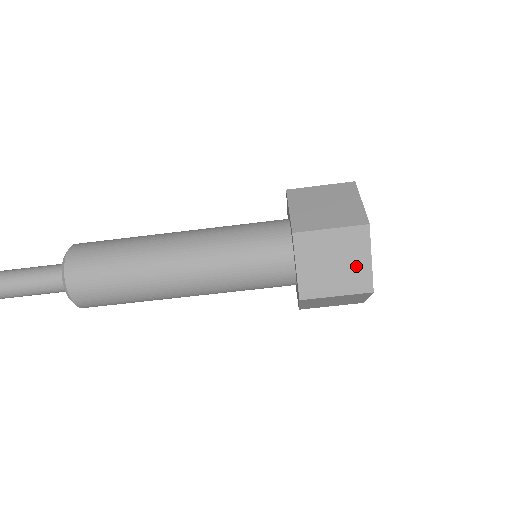
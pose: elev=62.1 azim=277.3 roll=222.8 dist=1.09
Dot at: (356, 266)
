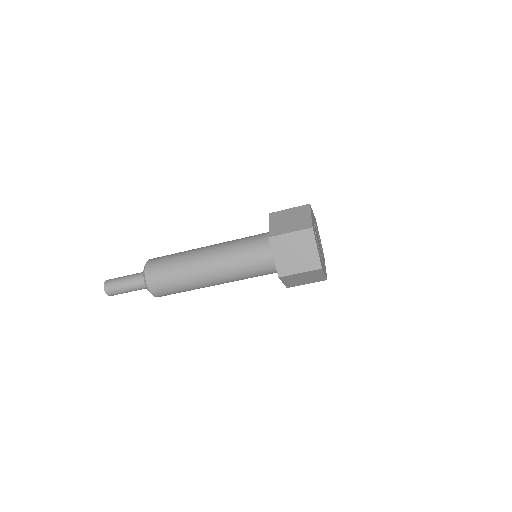
Dot at: (316, 277)
